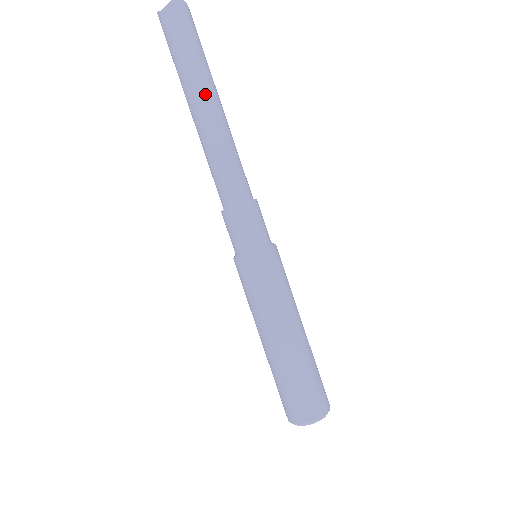
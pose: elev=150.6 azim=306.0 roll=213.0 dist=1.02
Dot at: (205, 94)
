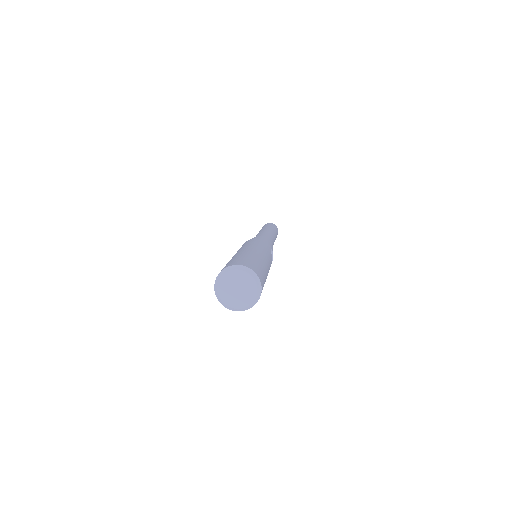
Dot at: occluded
